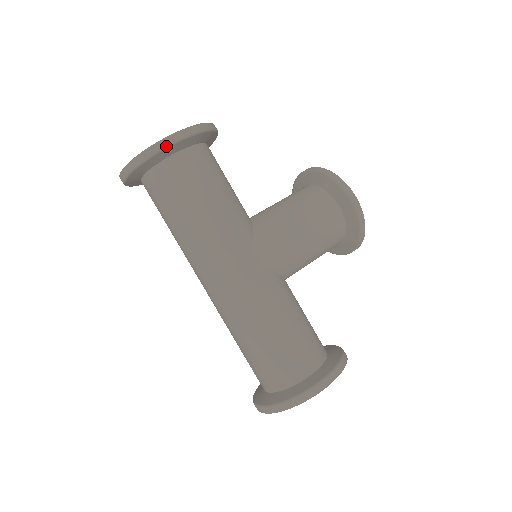
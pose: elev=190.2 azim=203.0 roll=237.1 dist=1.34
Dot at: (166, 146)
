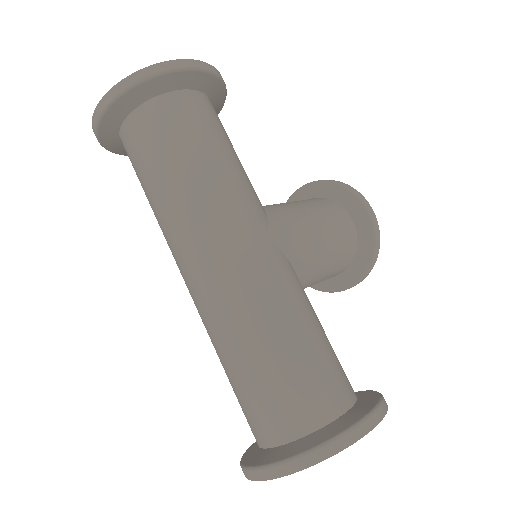
Dot at: (180, 68)
